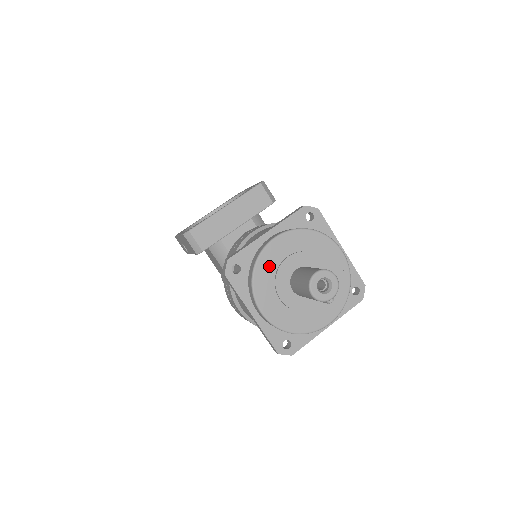
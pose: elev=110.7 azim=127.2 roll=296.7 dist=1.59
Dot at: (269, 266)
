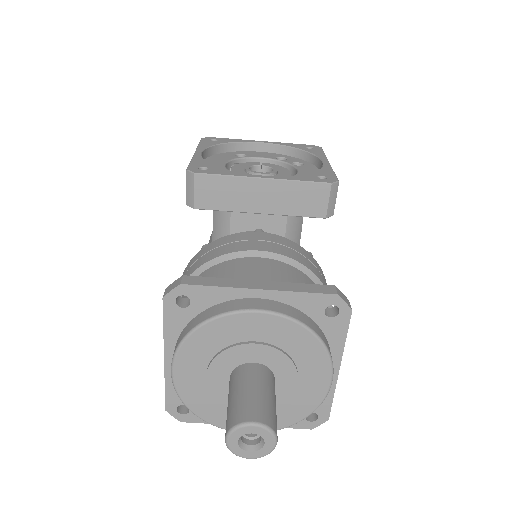
Dot at: (223, 335)
